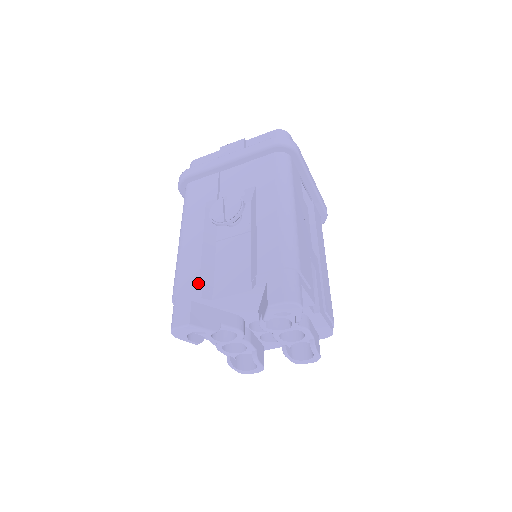
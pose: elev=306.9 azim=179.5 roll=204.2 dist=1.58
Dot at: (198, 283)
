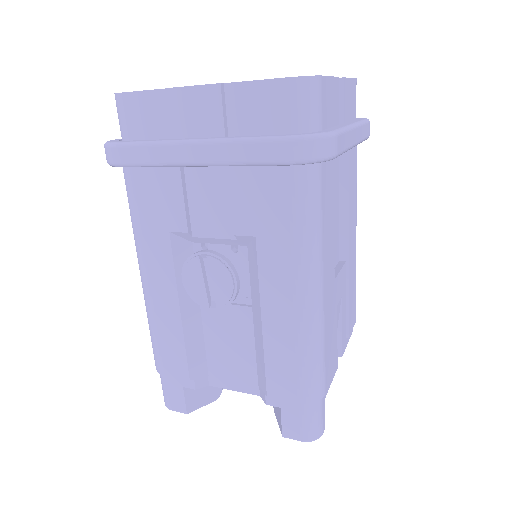
Dot at: (187, 372)
